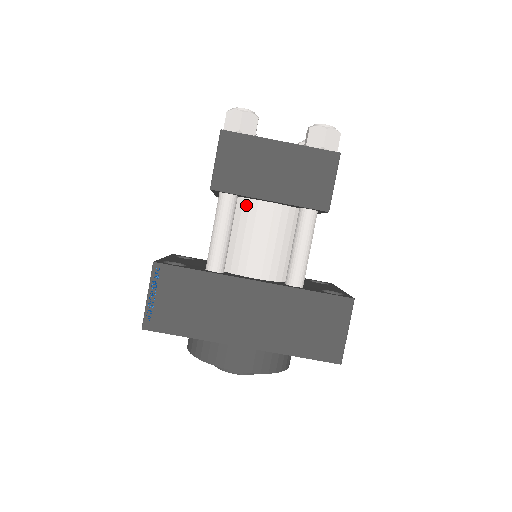
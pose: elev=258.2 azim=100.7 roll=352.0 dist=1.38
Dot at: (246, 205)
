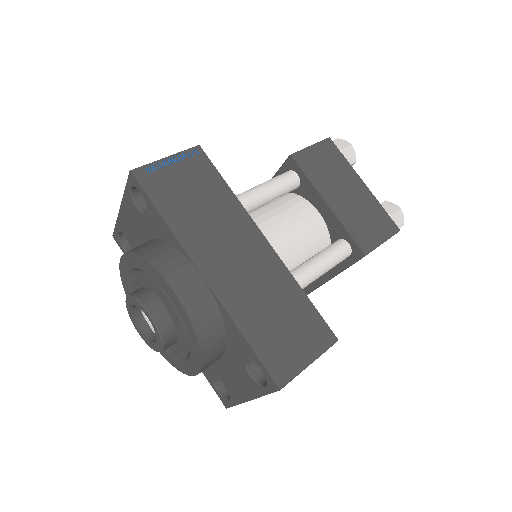
Dot at: (298, 200)
